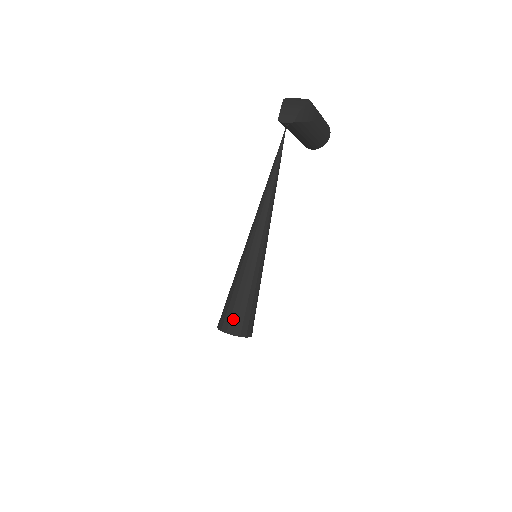
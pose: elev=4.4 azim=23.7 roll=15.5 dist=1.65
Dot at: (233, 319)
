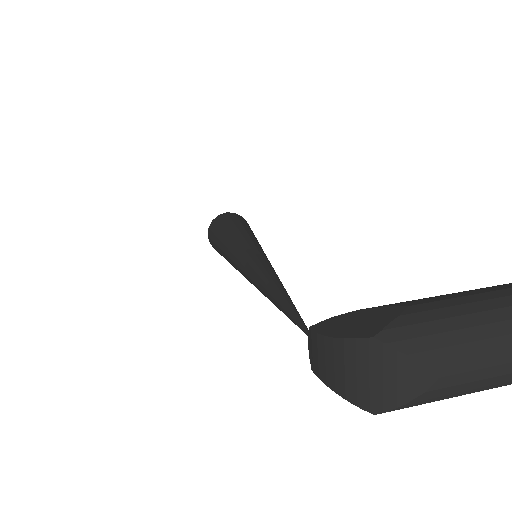
Dot at: (212, 243)
